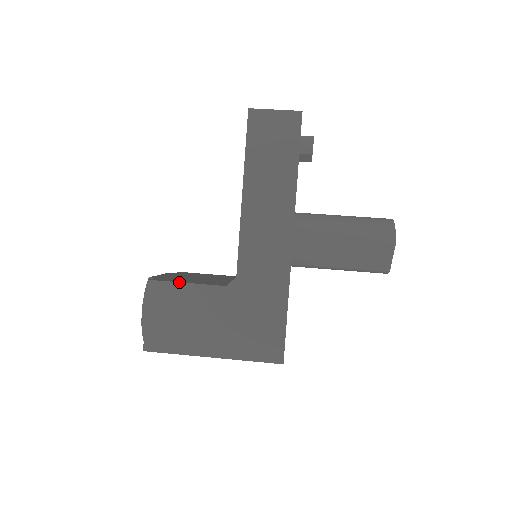
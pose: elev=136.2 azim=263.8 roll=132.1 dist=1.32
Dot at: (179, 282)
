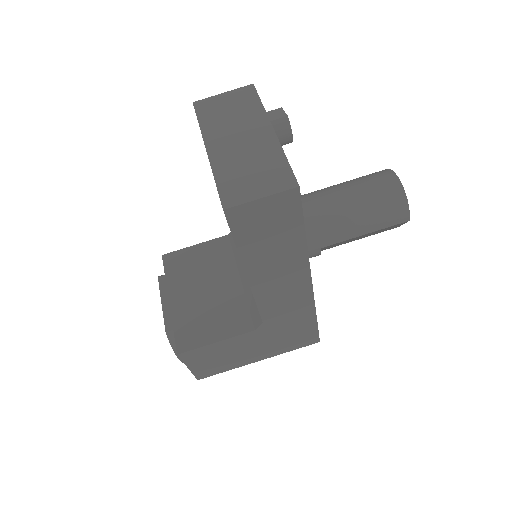
Dot at: (208, 345)
